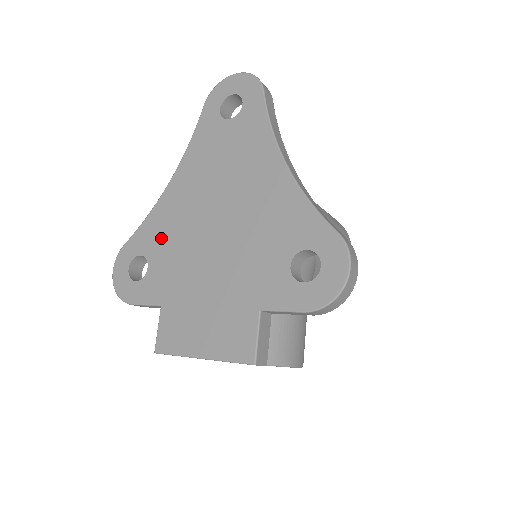
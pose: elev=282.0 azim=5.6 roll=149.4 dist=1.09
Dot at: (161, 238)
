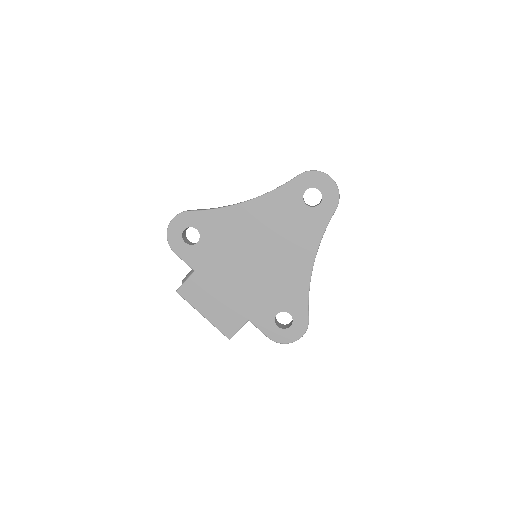
Dot at: (217, 233)
